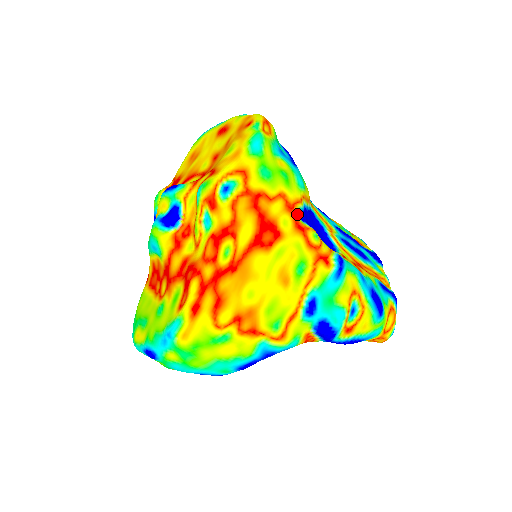
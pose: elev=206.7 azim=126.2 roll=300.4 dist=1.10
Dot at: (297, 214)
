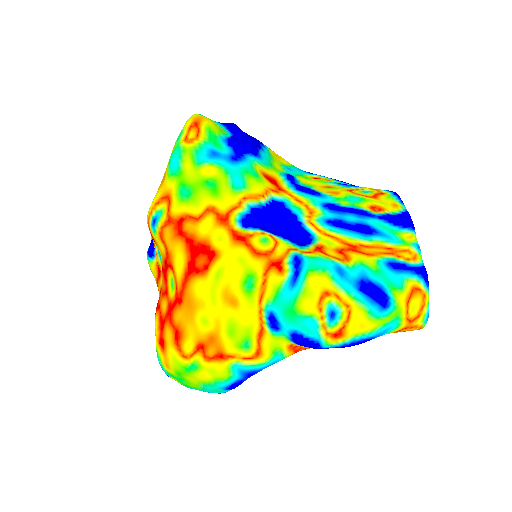
Dot at: (235, 223)
